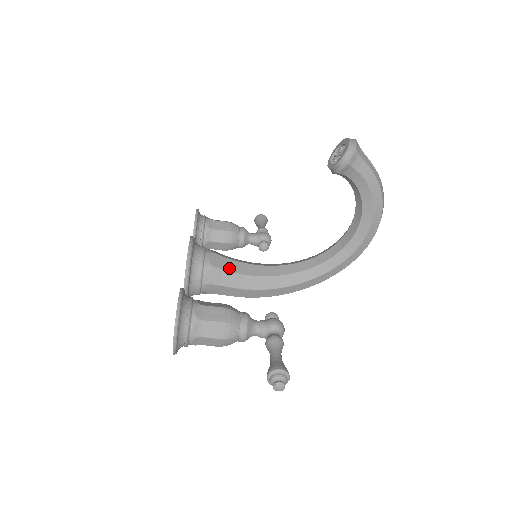
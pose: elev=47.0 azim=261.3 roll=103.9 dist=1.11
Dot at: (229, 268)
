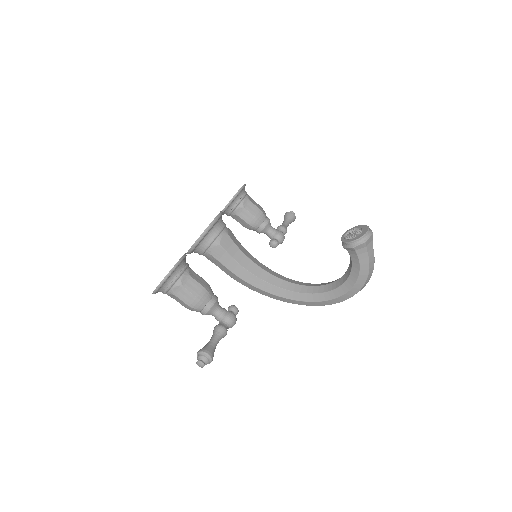
Dot at: (232, 252)
